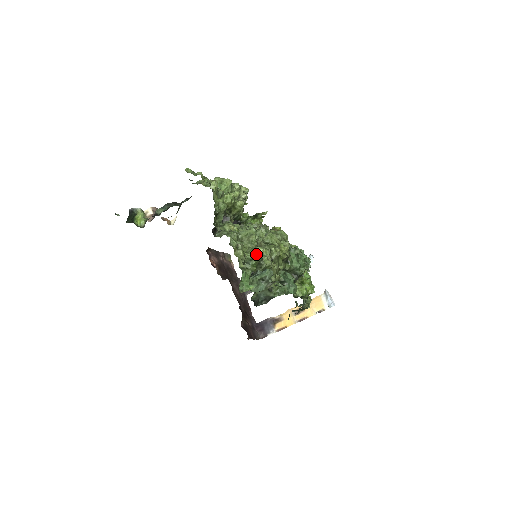
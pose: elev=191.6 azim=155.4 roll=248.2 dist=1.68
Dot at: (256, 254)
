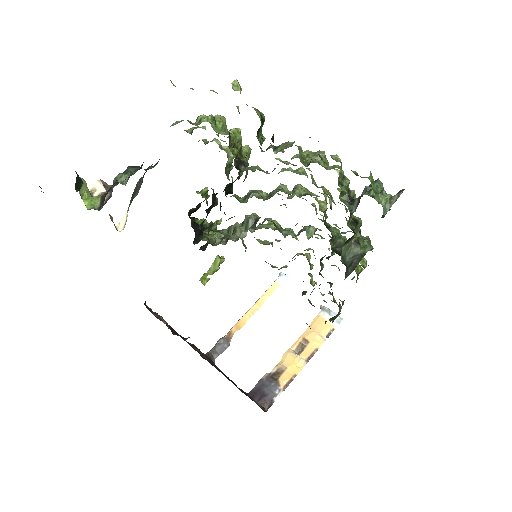
Dot at: occluded
